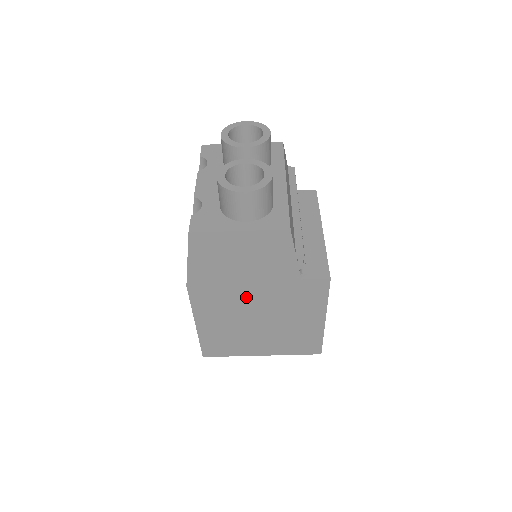
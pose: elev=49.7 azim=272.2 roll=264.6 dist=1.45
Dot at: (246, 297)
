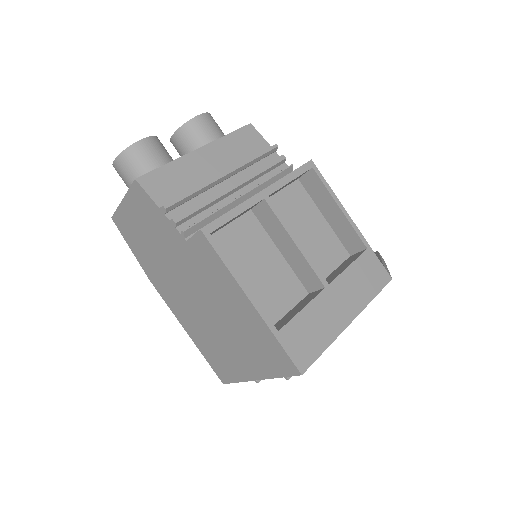
Dot at: (181, 282)
